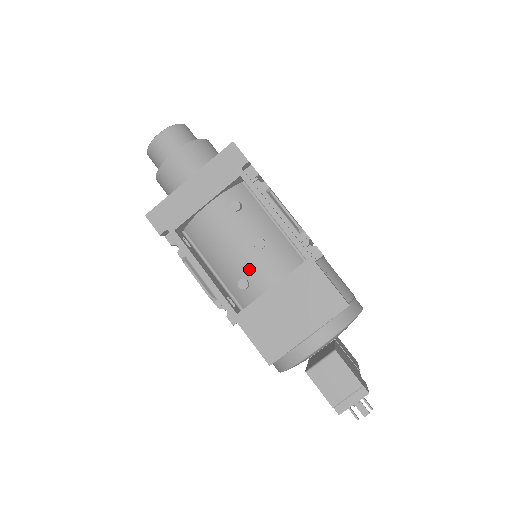
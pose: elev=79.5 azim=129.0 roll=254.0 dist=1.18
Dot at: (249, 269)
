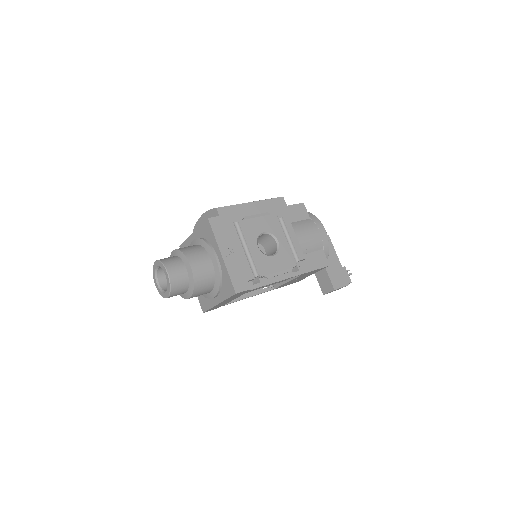
Dot at: occluded
